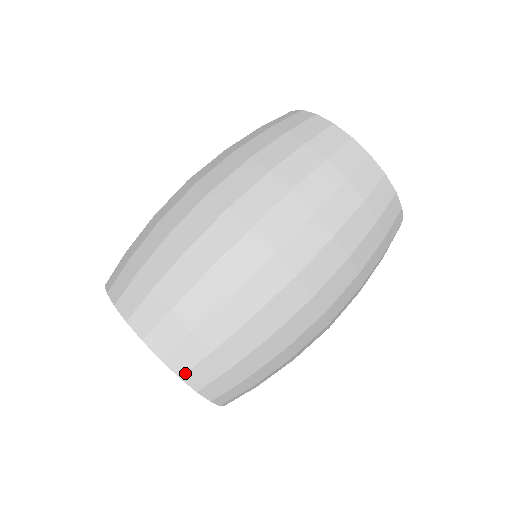
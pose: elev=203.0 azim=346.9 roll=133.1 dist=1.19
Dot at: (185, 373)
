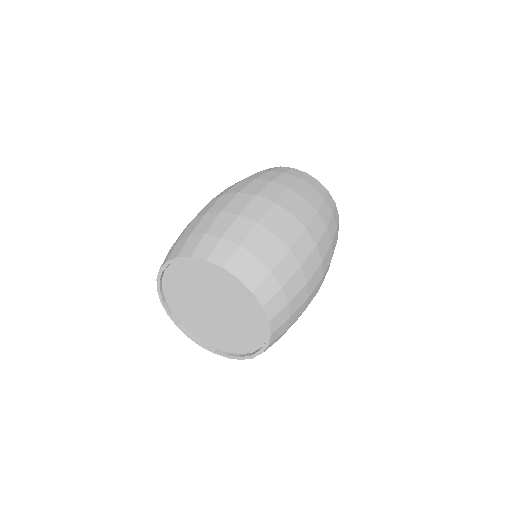
Dot at: (266, 303)
